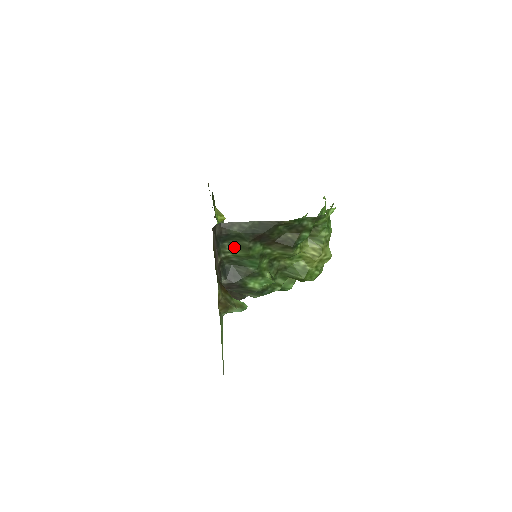
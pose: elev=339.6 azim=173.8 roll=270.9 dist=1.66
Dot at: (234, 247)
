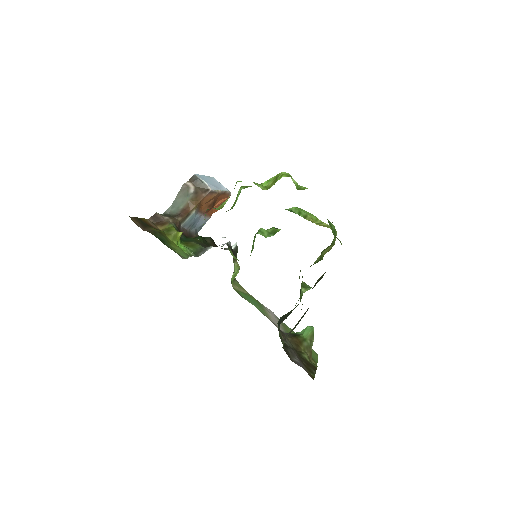
Dot at: occluded
